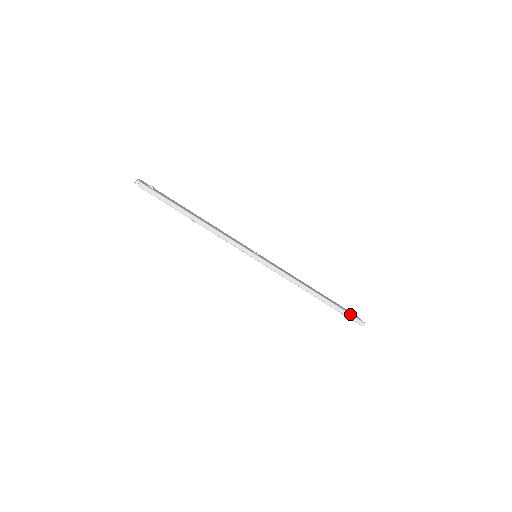
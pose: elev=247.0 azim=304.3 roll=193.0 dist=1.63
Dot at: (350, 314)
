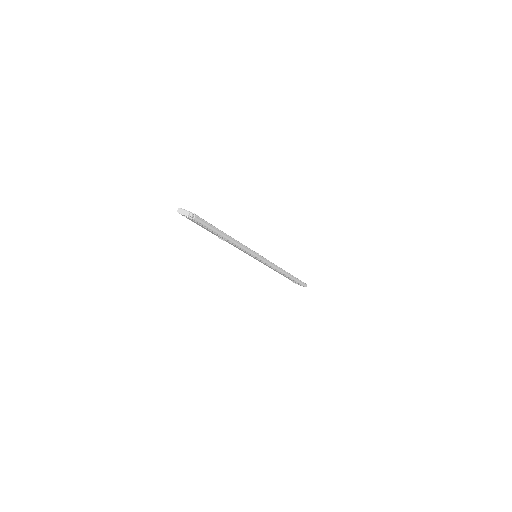
Dot at: occluded
